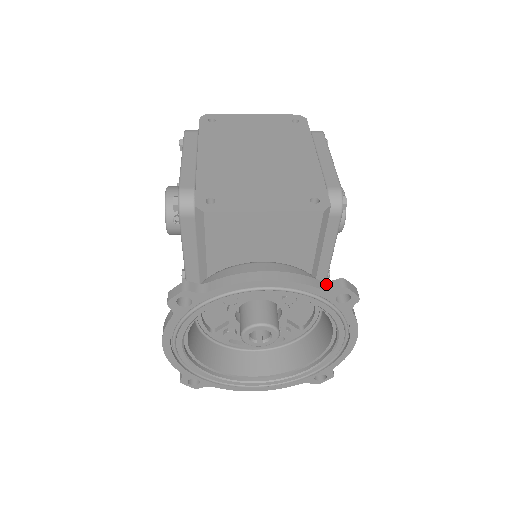
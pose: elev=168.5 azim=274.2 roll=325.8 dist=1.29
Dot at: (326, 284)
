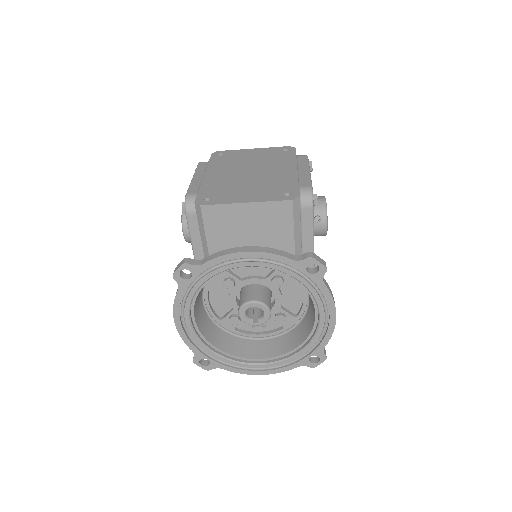
Dot at: (297, 257)
